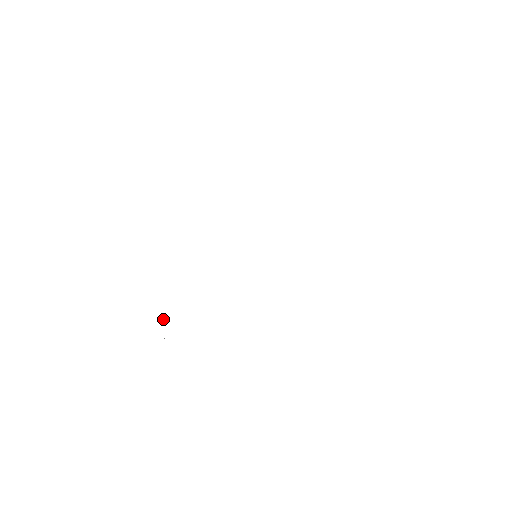
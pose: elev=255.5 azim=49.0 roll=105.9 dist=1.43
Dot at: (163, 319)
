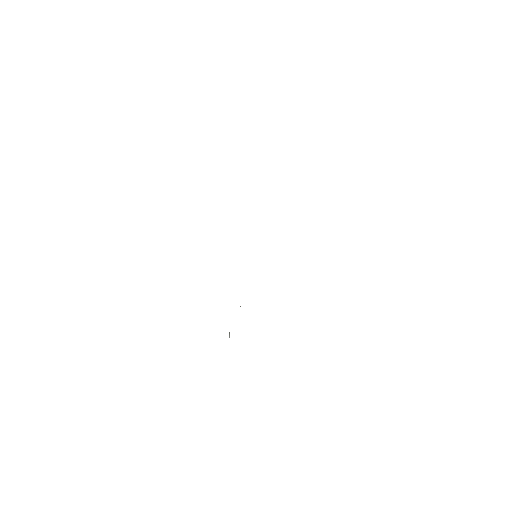
Dot at: (229, 333)
